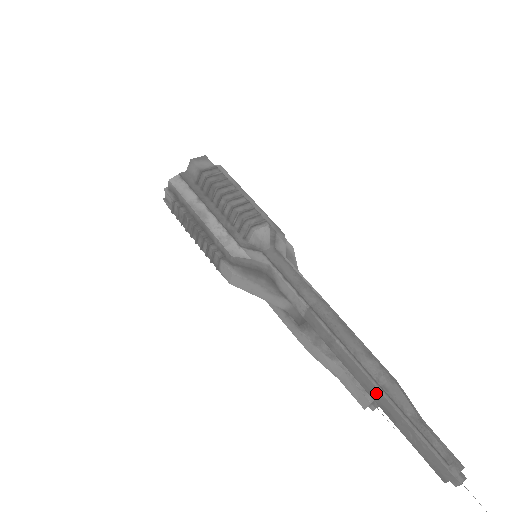
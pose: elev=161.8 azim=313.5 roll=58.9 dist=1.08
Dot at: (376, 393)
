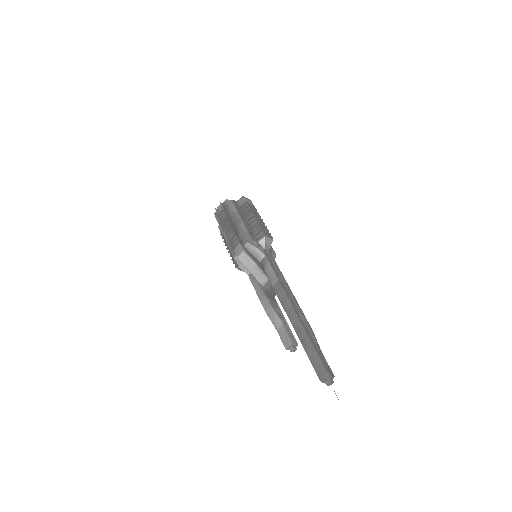
Dot at: (300, 329)
